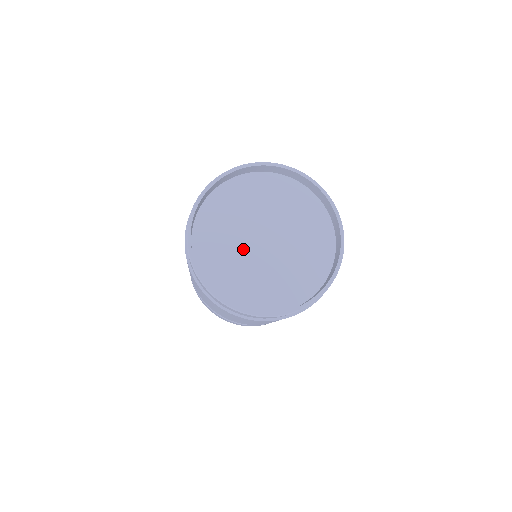
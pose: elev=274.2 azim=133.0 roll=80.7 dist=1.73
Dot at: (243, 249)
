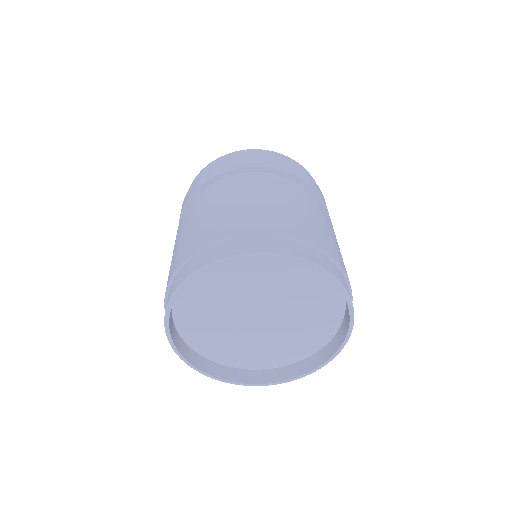
Dot at: (248, 333)
